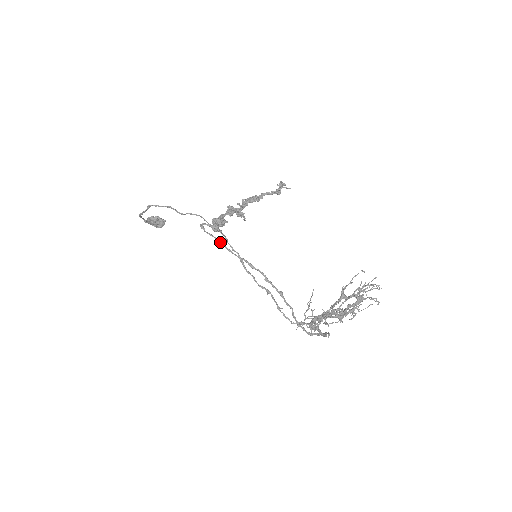
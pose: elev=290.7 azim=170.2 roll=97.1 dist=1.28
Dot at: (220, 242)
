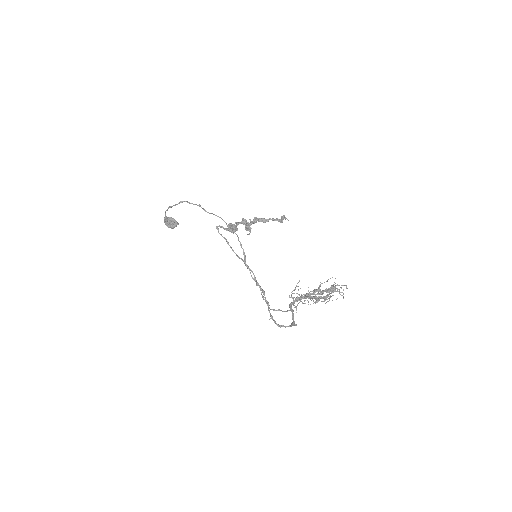
Dot at: (228, 242)
